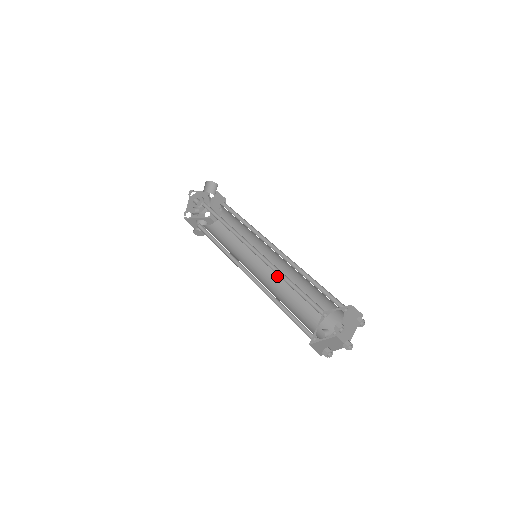
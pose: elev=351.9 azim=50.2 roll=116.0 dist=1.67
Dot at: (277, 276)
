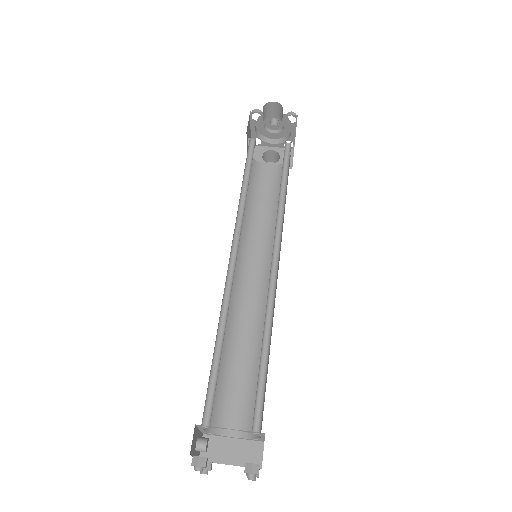
Dot at: occluded
